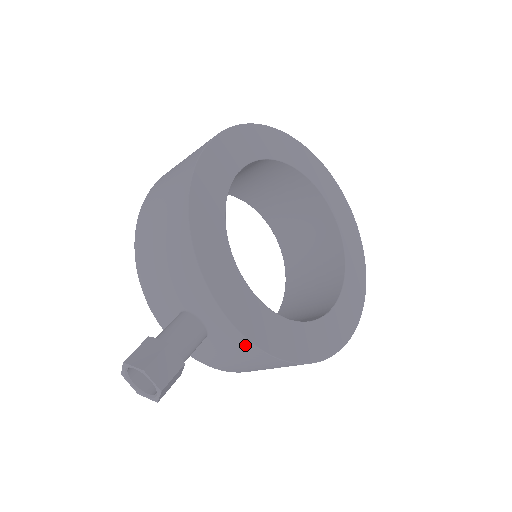
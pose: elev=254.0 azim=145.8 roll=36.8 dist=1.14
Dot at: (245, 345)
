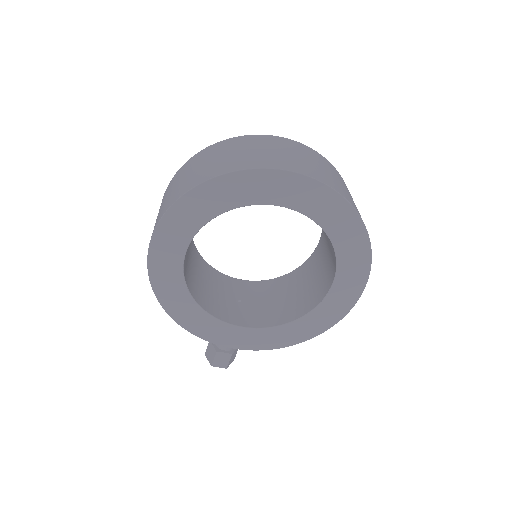
Dot at: occluded
